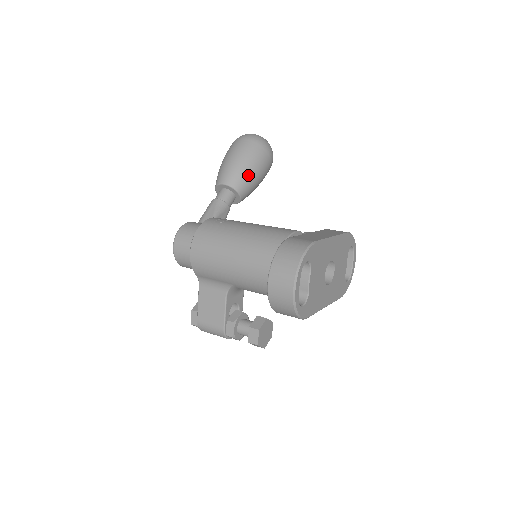
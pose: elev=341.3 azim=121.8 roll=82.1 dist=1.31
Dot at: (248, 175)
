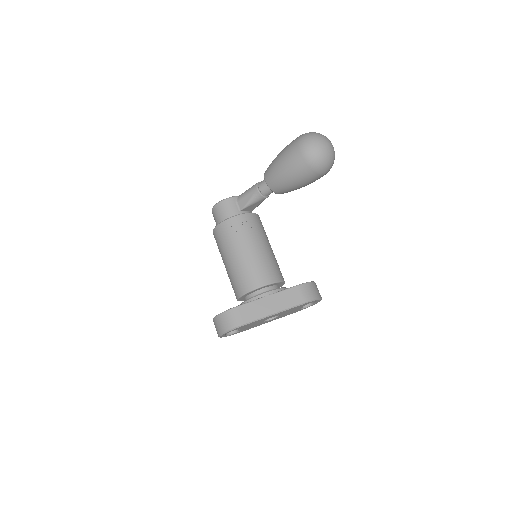
Dot at: (288, 187)
